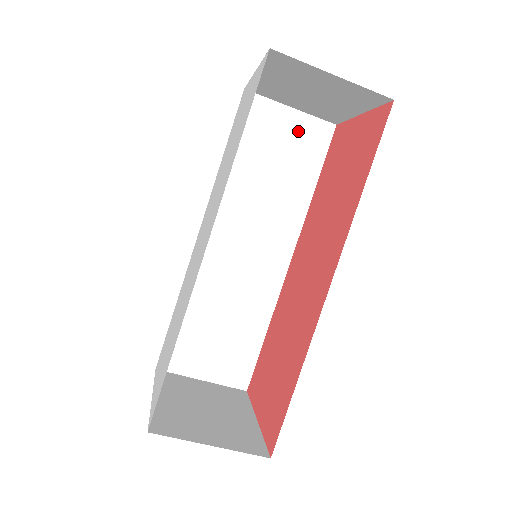
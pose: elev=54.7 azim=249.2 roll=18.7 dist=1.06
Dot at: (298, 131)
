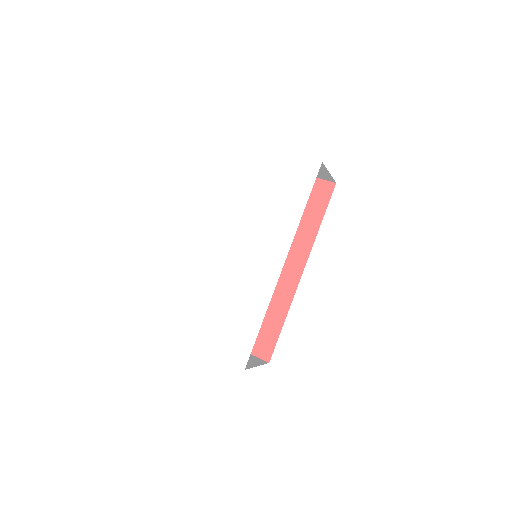
Dot at: occluded
